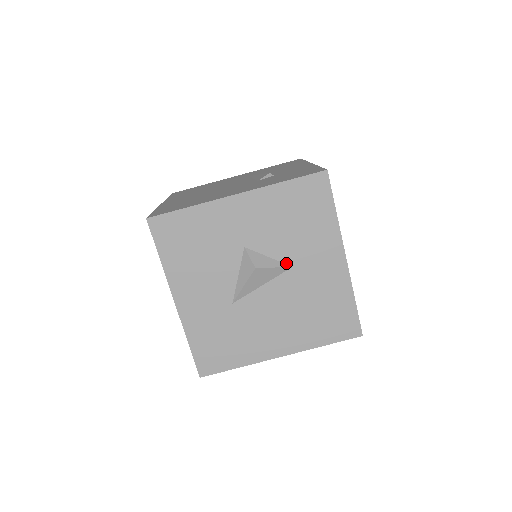
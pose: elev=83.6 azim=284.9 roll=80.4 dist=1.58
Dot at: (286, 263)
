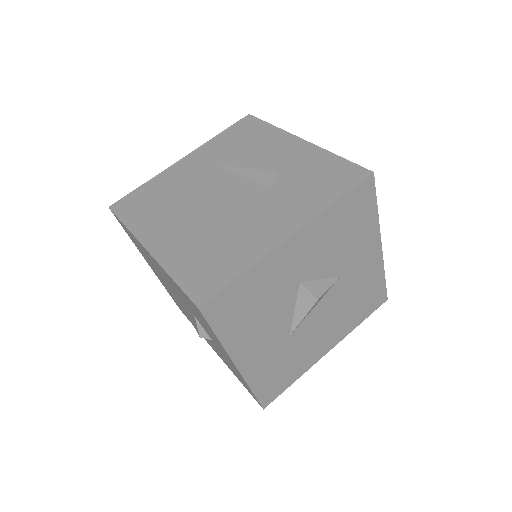
Dot at: (335, 276)
